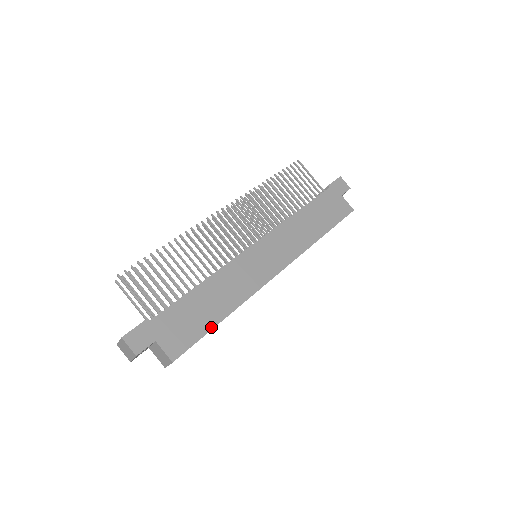
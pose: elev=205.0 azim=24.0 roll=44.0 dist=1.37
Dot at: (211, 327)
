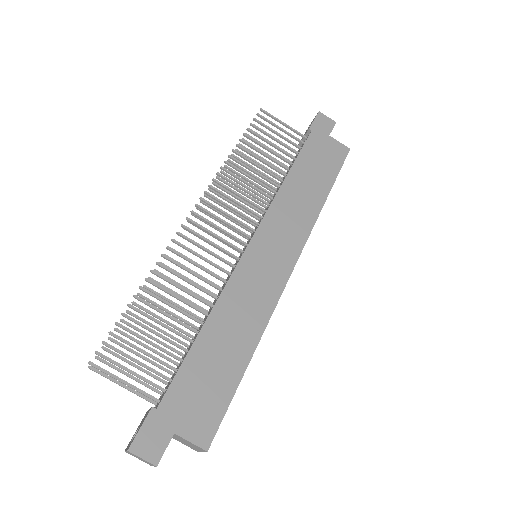
Dot at: (238, 380)
